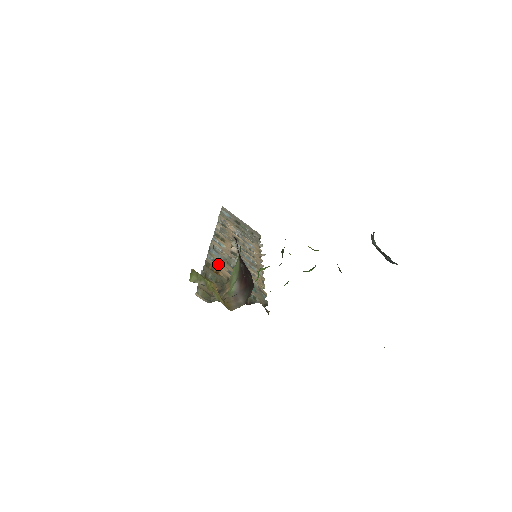
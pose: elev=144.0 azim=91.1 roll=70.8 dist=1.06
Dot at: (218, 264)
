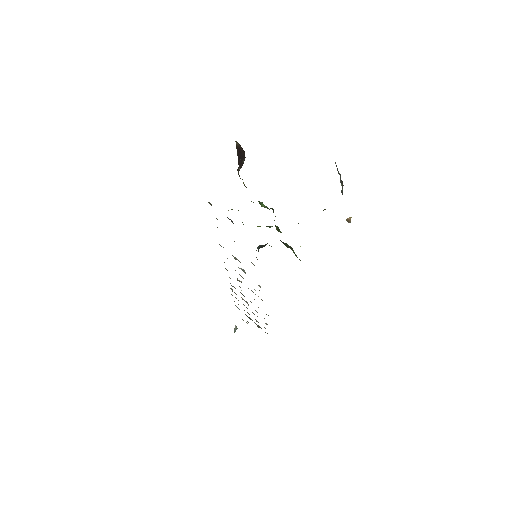
Dot at: occluded
